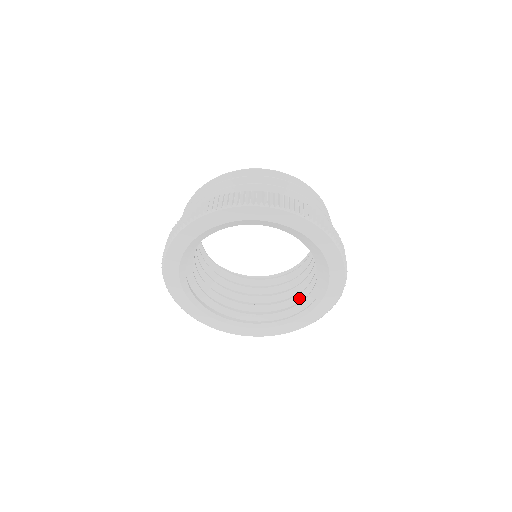
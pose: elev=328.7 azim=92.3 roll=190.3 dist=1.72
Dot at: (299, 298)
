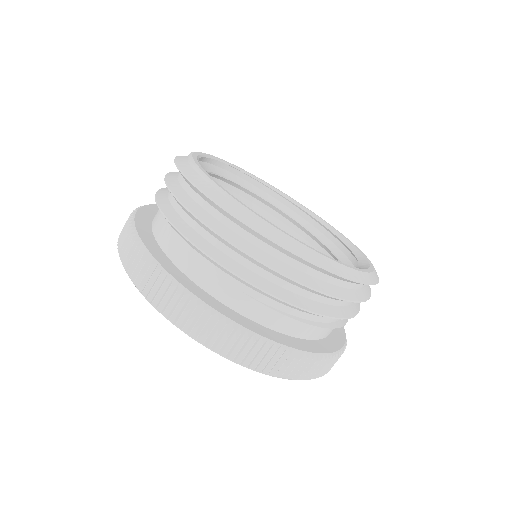
Dot at: occluded
